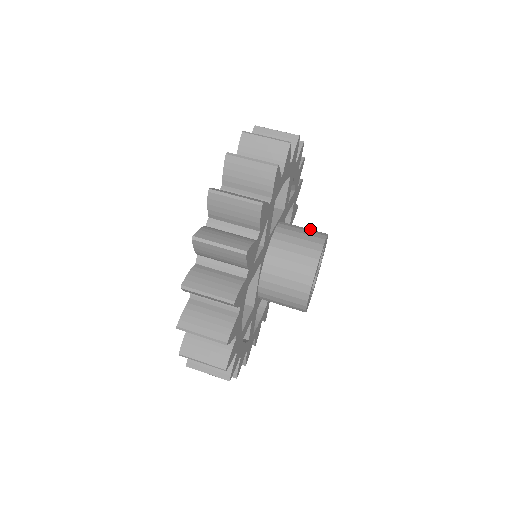
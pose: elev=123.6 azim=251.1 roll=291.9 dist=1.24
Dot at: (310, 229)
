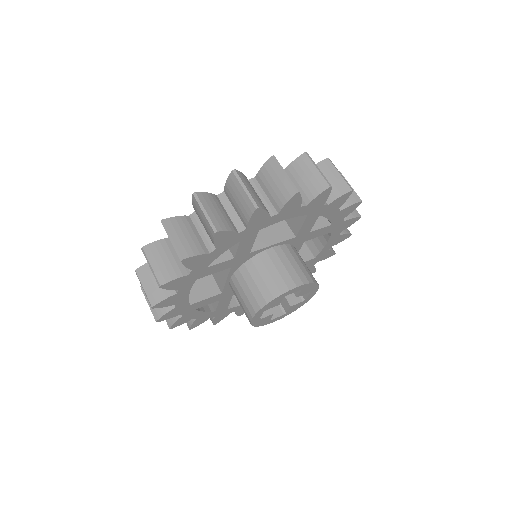
Dot at: (304, 267)
